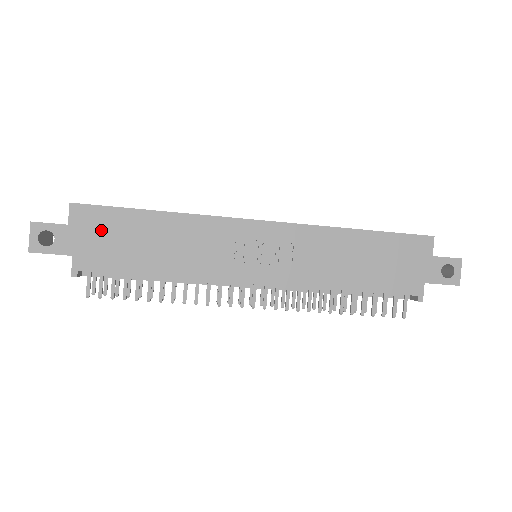
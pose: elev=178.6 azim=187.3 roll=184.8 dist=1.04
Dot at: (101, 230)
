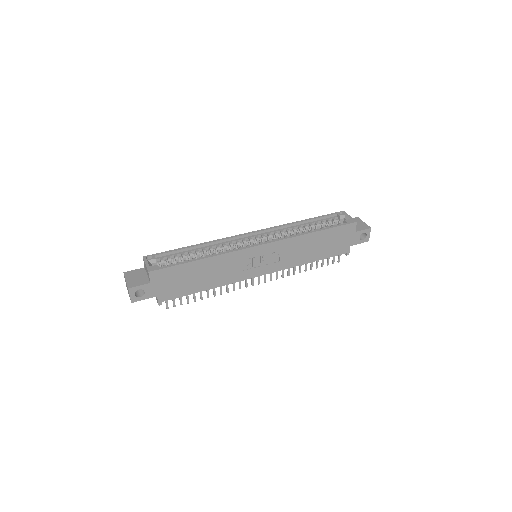
Dot at: (170, 279)
